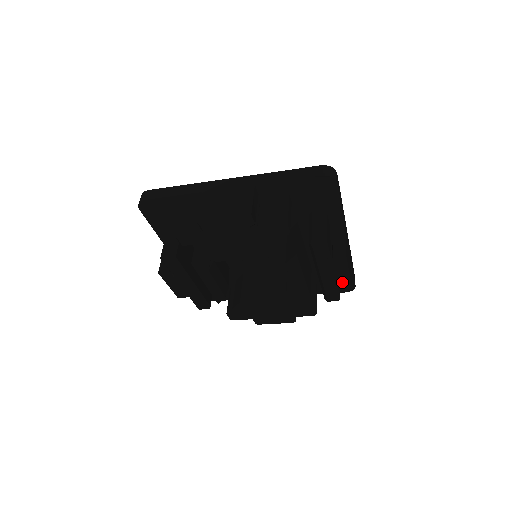
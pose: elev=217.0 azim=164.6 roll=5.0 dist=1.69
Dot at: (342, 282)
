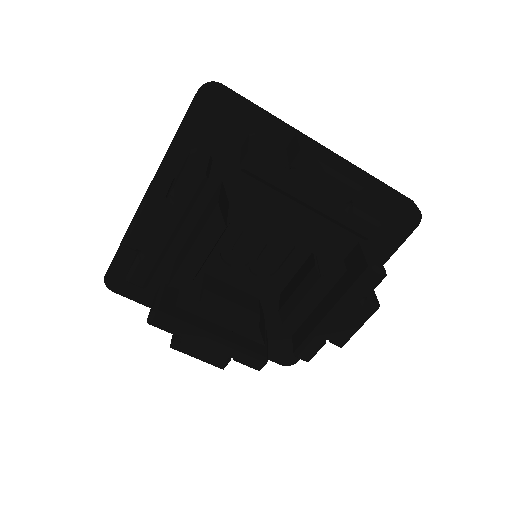
Dot at: (343, 192)
